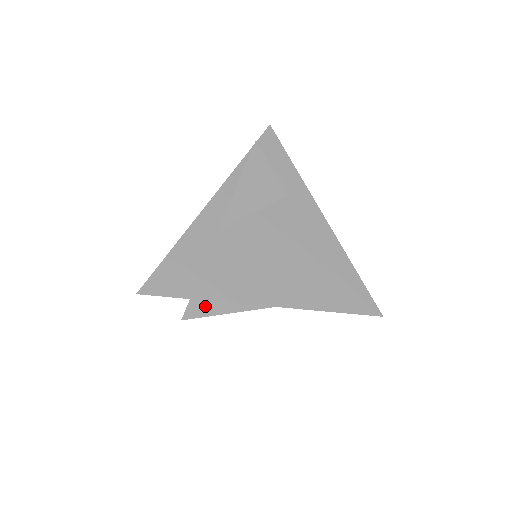
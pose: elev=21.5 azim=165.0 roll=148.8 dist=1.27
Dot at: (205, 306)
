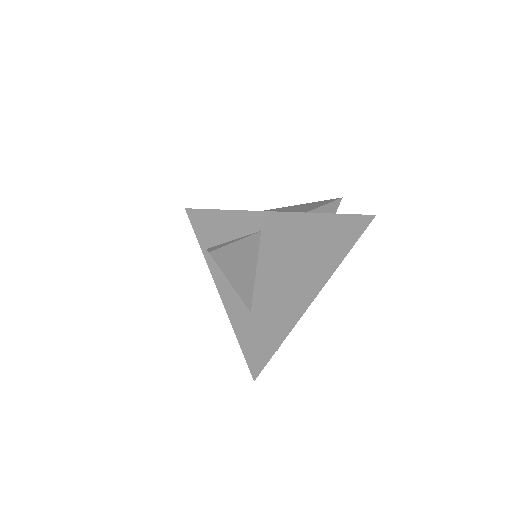
Dot at: occluded
